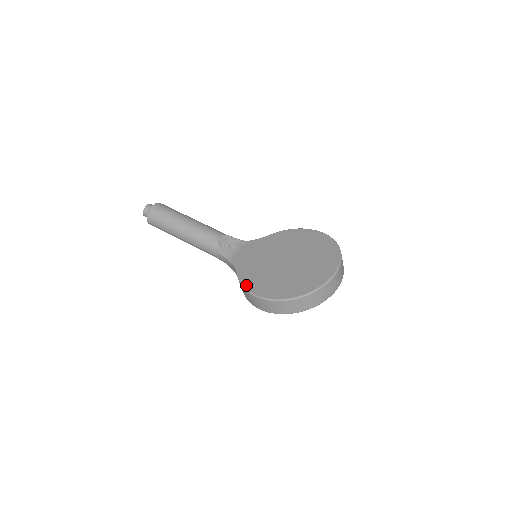
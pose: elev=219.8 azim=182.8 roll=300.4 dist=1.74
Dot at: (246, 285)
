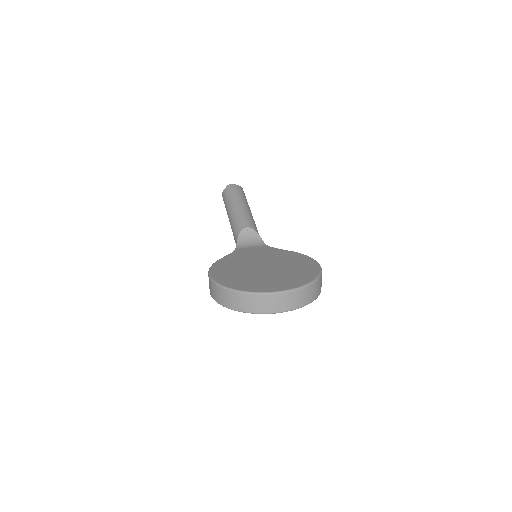
Dot at: (216, 263)
